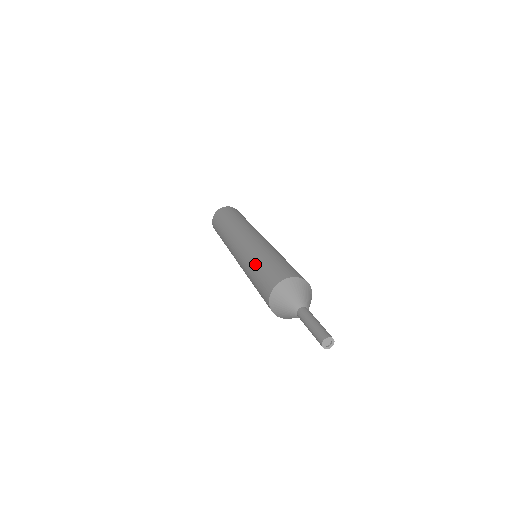
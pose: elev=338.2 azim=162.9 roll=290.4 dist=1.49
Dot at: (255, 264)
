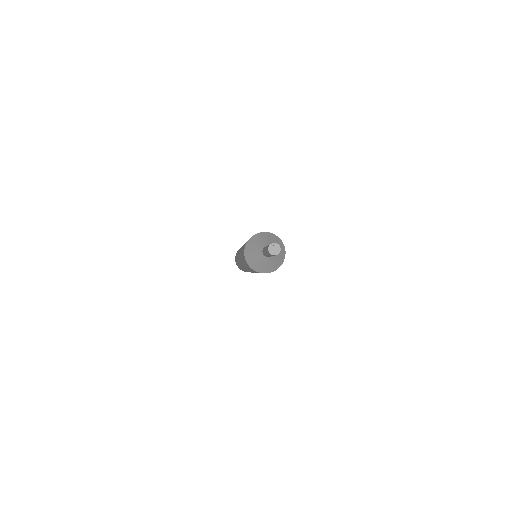
Dot at: occluded
